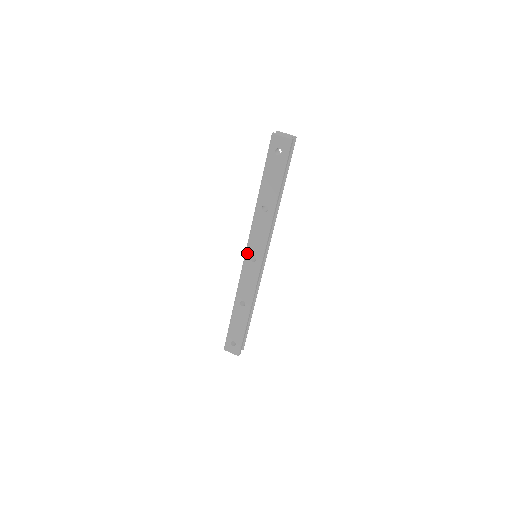
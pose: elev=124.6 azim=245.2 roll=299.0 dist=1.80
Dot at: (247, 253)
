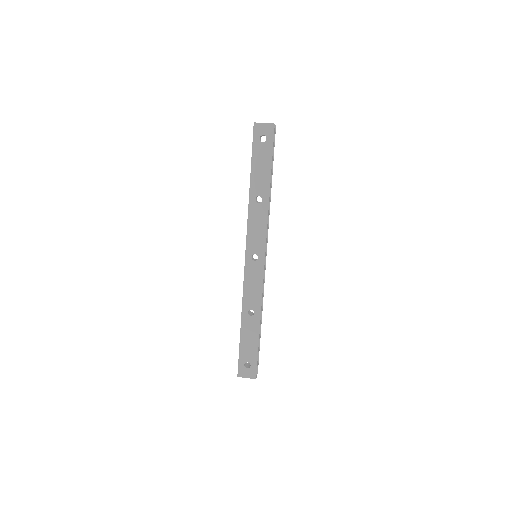
Dot at: (247, 253)
